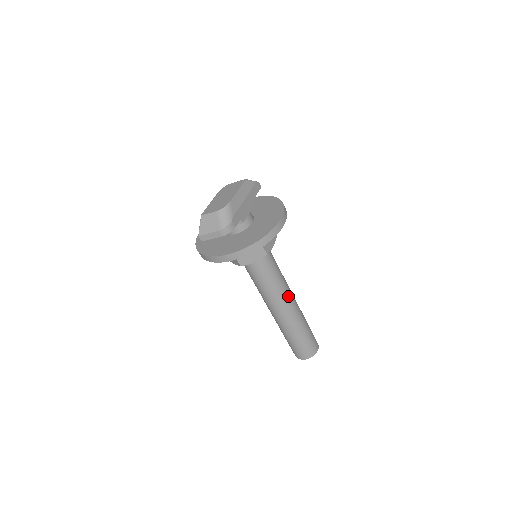
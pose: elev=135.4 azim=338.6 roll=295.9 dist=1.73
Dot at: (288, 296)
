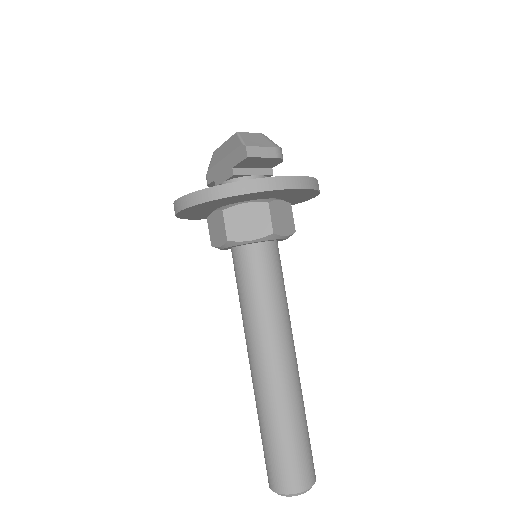
Dot at: occluded
